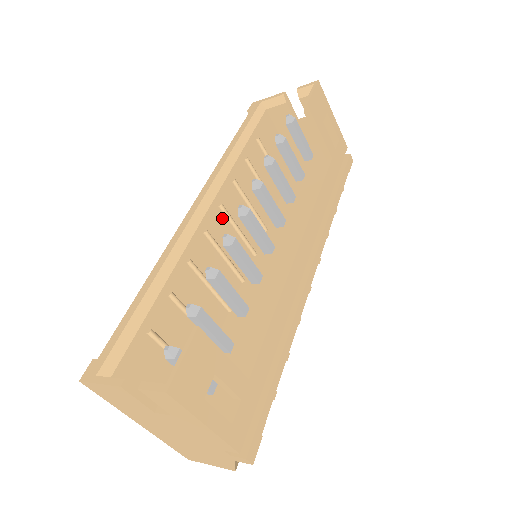
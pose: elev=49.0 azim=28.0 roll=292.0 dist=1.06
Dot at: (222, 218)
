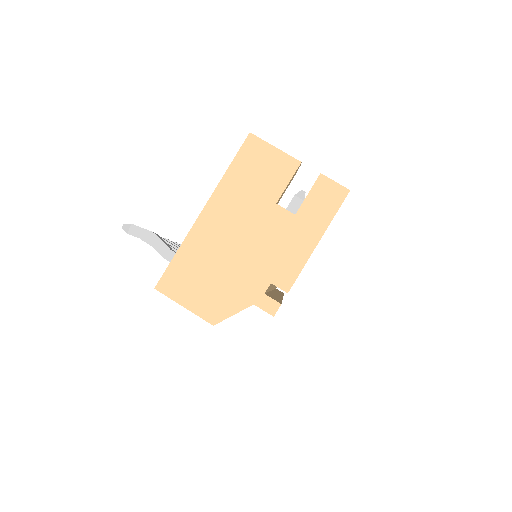
Dot at: occluded
